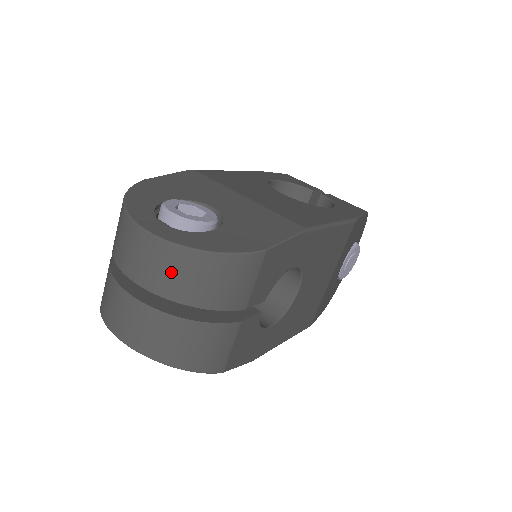
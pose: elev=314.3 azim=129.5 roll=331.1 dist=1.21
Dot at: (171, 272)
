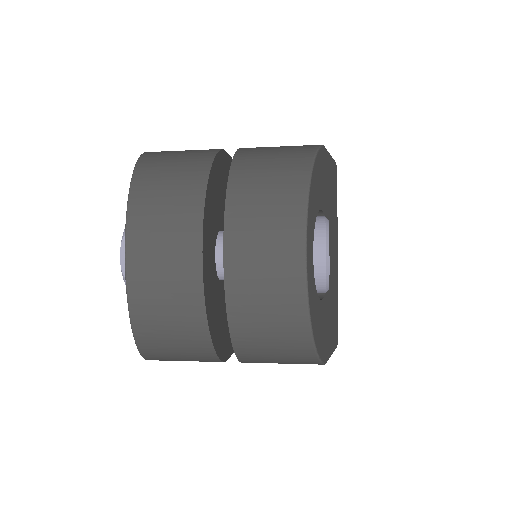
Dot at: (267, 310)
